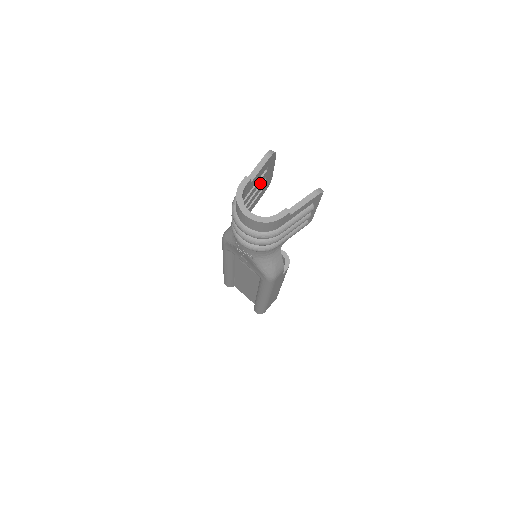
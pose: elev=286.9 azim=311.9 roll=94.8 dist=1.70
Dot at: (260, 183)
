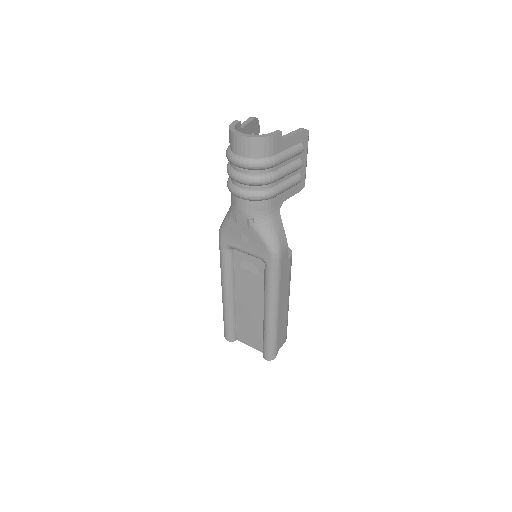
Dot at: occluded
